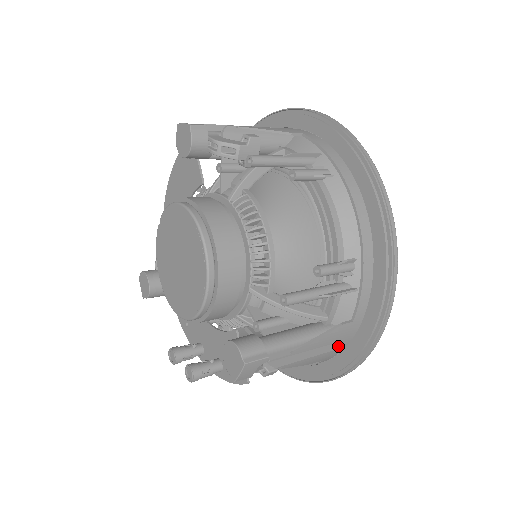
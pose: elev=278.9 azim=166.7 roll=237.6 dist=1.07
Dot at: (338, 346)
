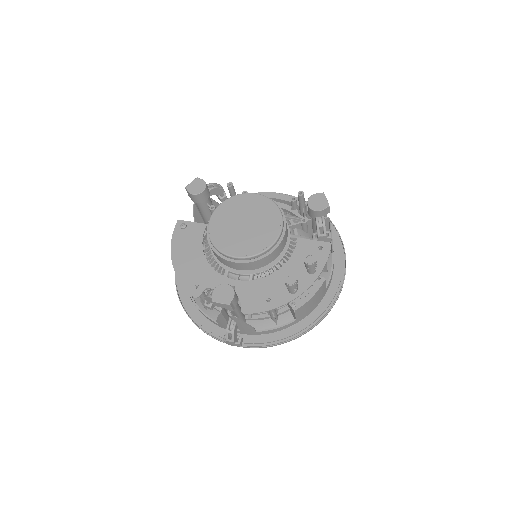
Dot at: occluded
